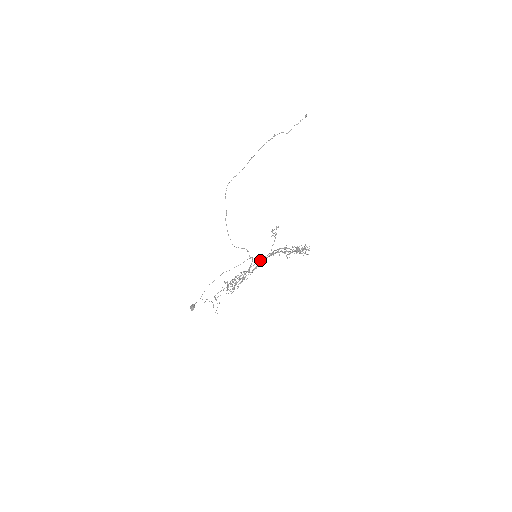
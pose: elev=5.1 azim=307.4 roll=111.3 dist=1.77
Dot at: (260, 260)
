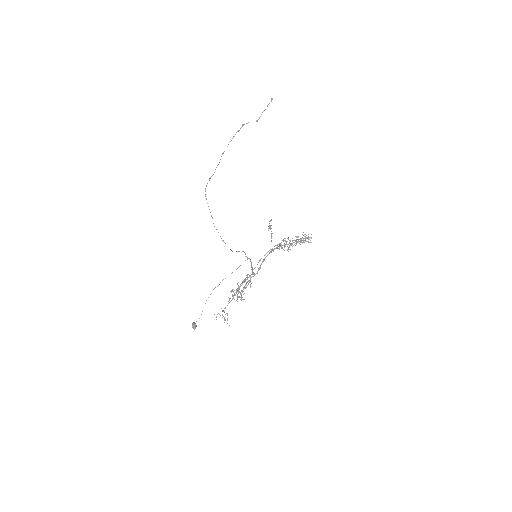
Dot at: occluded
